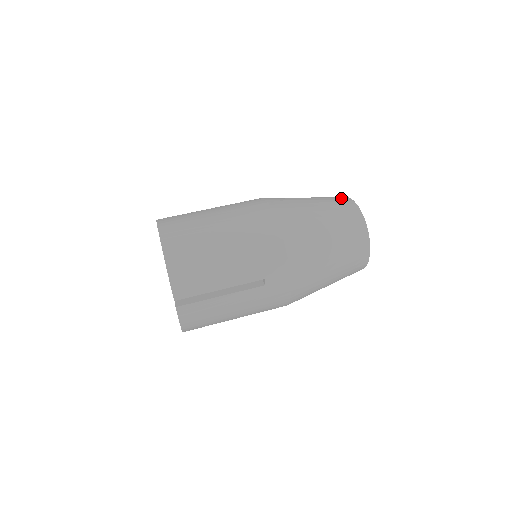
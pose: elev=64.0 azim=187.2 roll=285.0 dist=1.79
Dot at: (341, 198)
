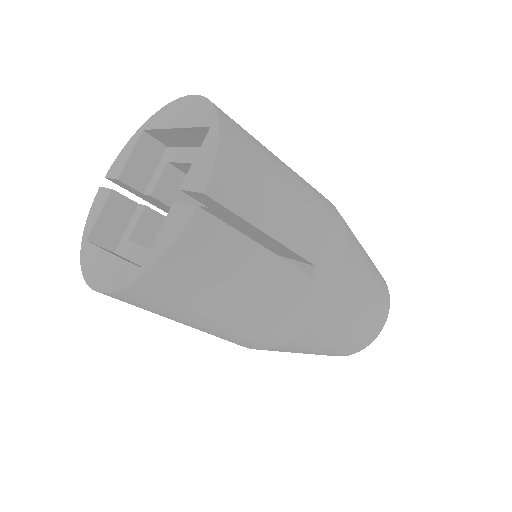
Dot at: occluded
